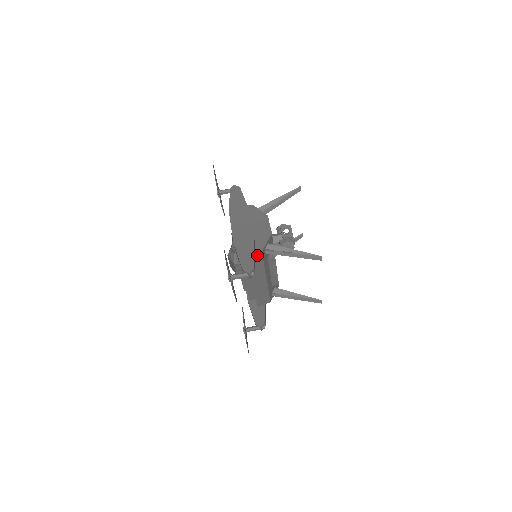
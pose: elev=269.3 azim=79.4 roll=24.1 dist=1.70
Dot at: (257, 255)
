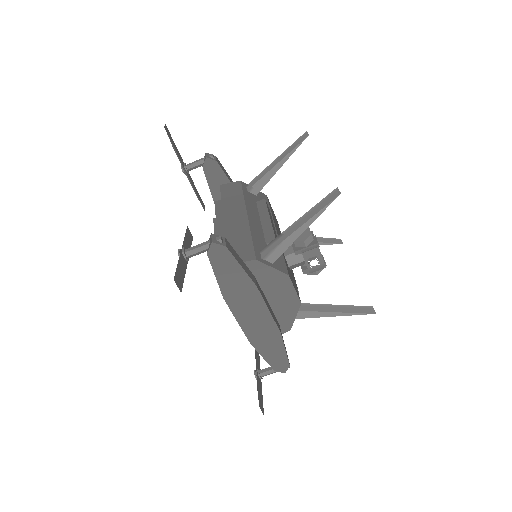
Dot at: (282, 329)
